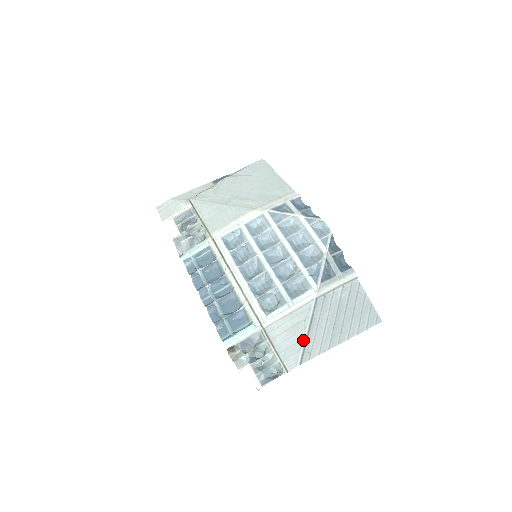
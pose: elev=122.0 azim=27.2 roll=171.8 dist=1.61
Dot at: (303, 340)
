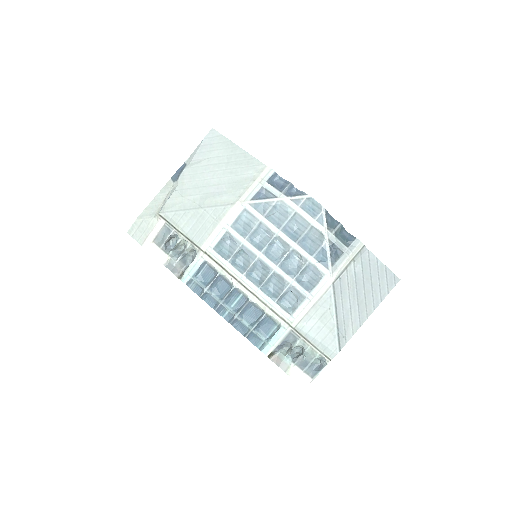
Dot at: (335, 328)
